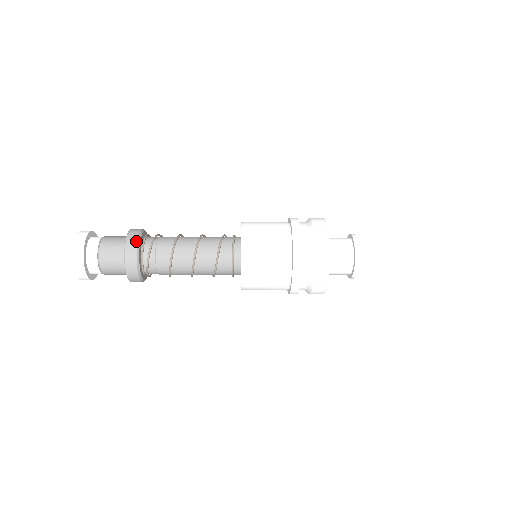
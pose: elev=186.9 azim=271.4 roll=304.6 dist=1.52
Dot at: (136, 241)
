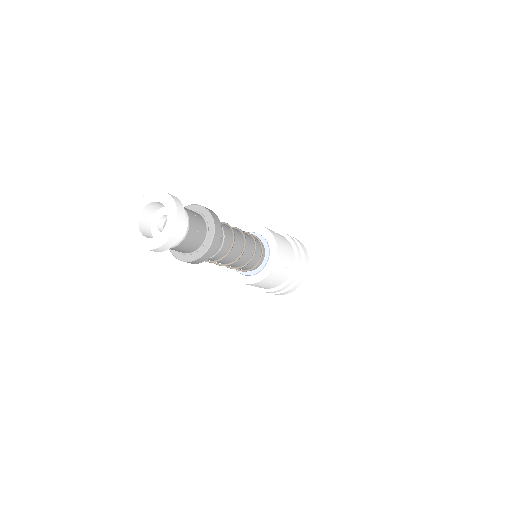
Dot at: occluded
